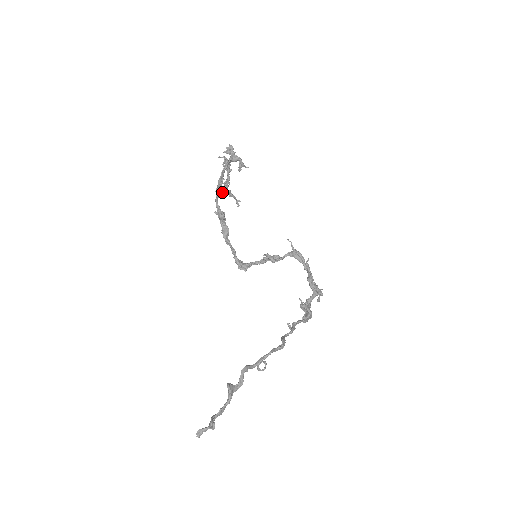
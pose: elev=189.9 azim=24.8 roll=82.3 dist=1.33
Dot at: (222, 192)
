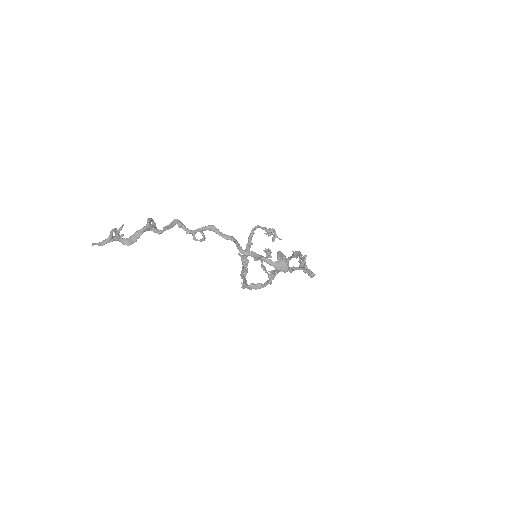
Dot at: occluded
